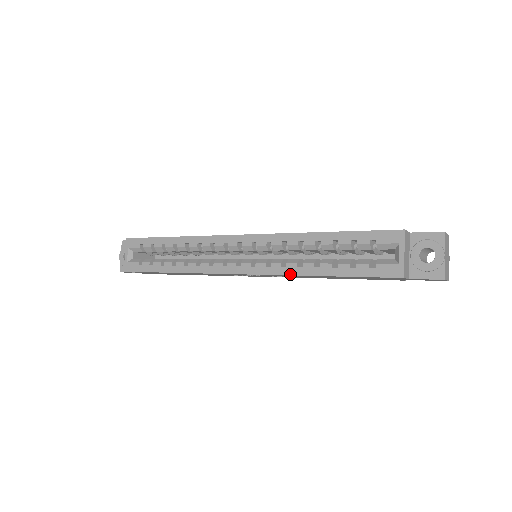
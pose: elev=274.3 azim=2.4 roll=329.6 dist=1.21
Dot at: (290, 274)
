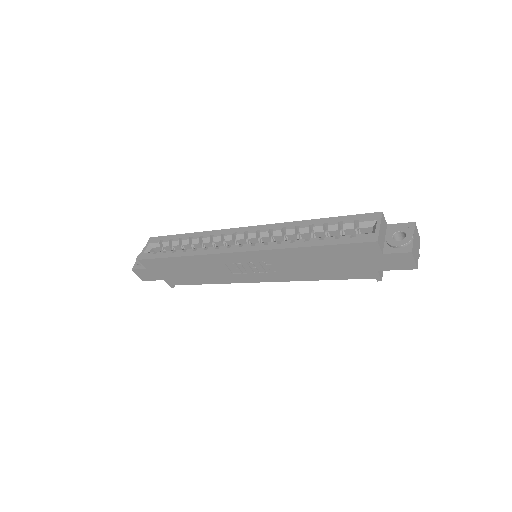
Dot at: (283, 248)
